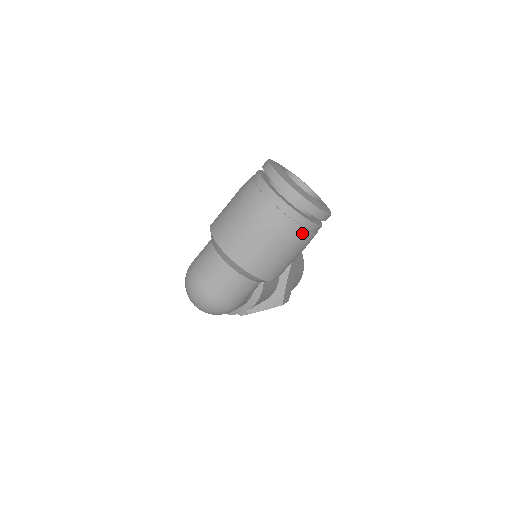
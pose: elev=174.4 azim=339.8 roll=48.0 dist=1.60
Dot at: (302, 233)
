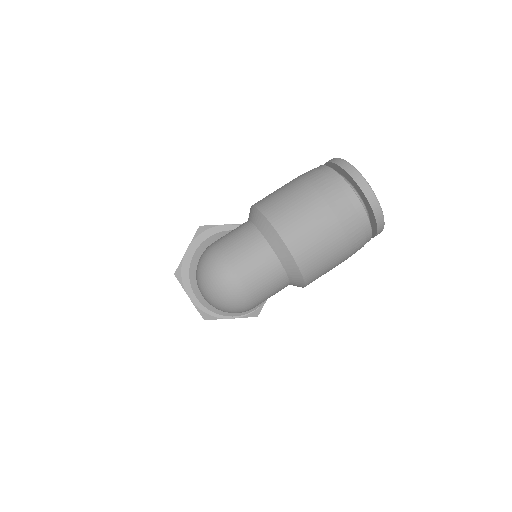
Dot at: (361, 244)
